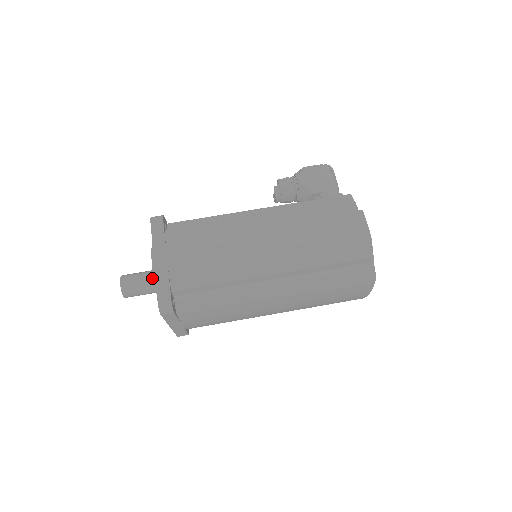
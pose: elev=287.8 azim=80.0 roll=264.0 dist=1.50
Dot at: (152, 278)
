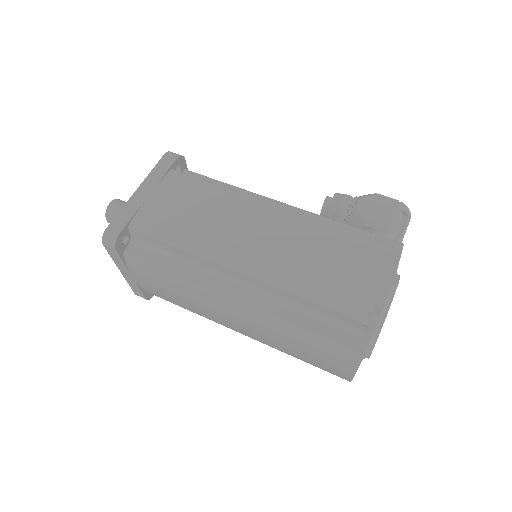
Dot at: occluded
